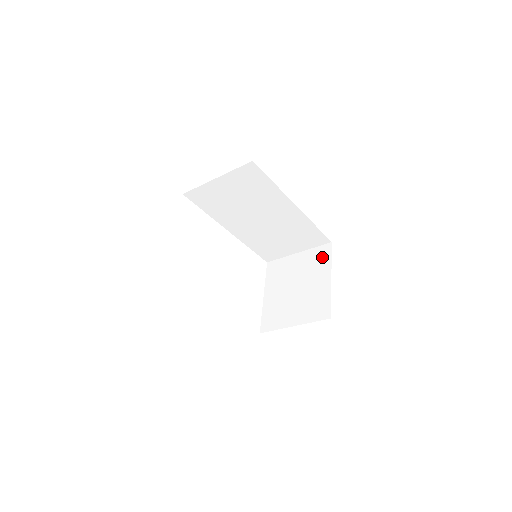
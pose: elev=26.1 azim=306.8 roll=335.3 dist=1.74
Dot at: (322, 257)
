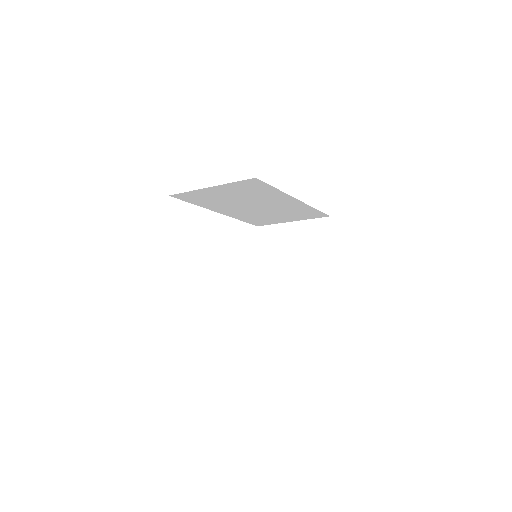
Dot at: (320, 233)
